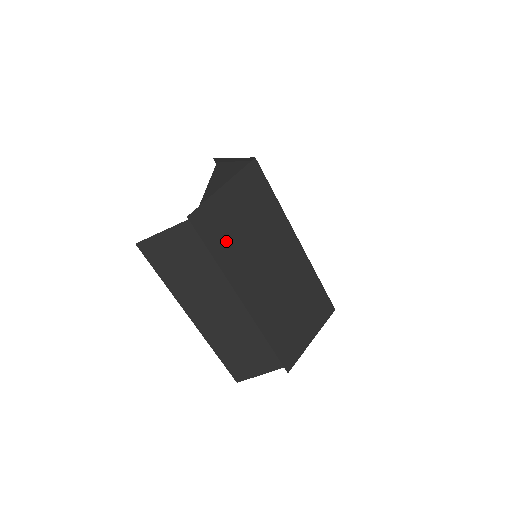
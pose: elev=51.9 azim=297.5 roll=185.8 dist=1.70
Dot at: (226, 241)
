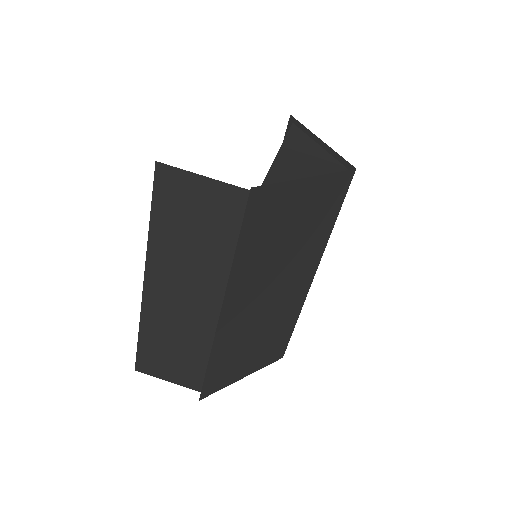
Dot at: (261, 240)
